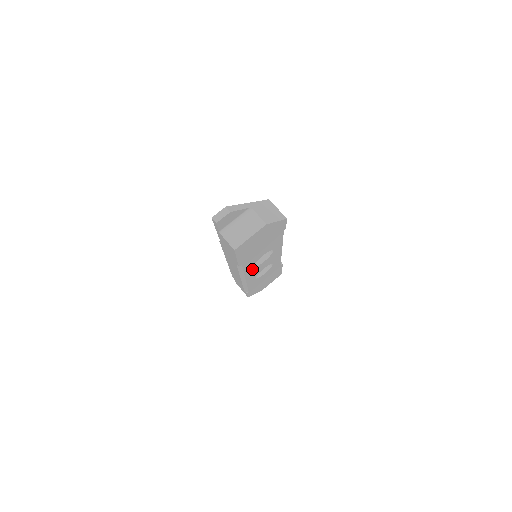
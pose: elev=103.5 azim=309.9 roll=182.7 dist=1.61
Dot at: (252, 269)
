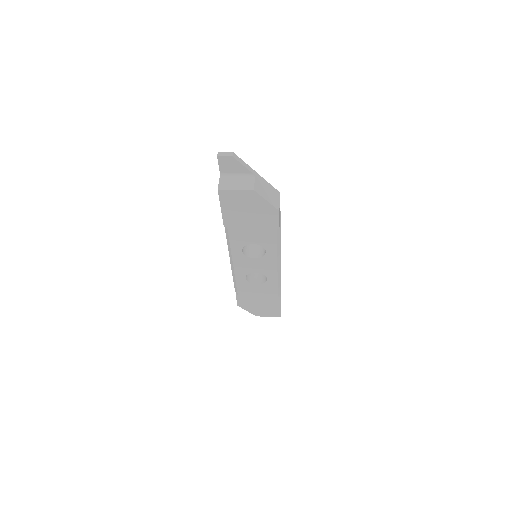
Dot at: (241, 254)
